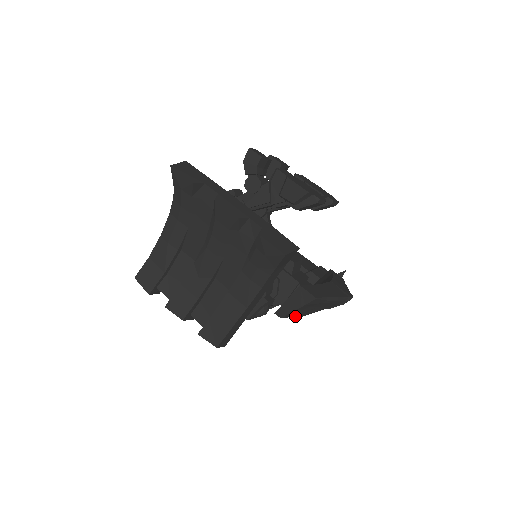
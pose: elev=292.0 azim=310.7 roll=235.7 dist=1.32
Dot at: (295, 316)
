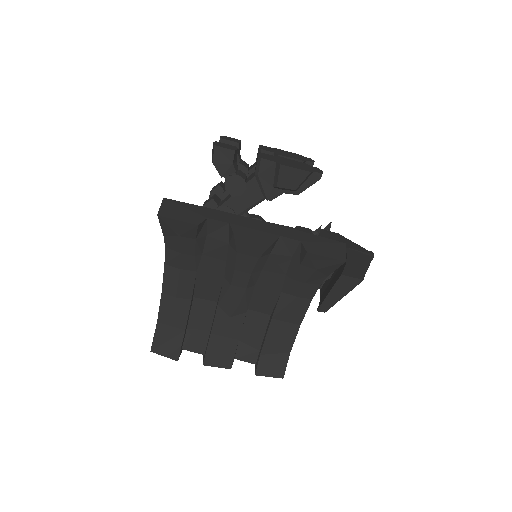
Dot at: occluded
